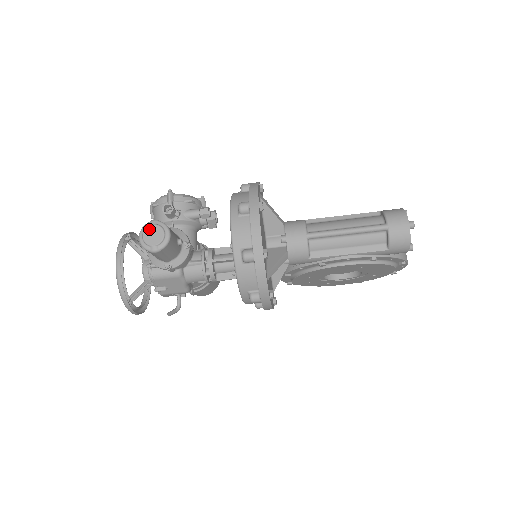
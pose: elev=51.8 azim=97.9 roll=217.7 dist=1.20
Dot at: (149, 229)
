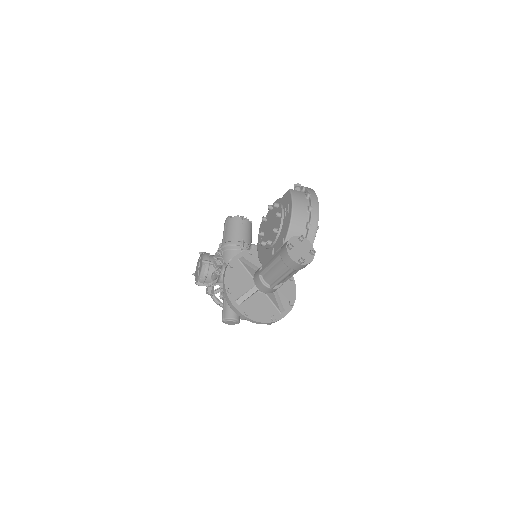
Dot at: (226, 323)
